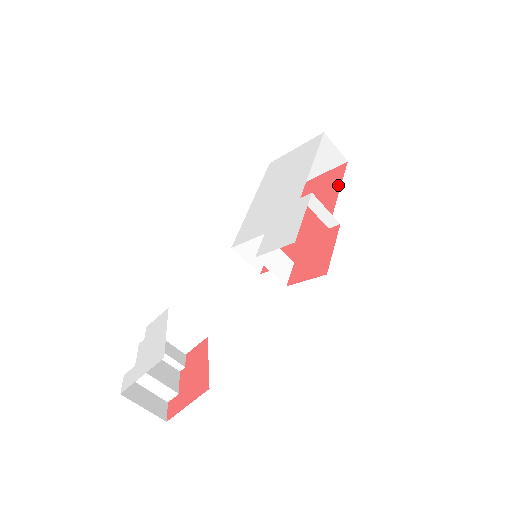
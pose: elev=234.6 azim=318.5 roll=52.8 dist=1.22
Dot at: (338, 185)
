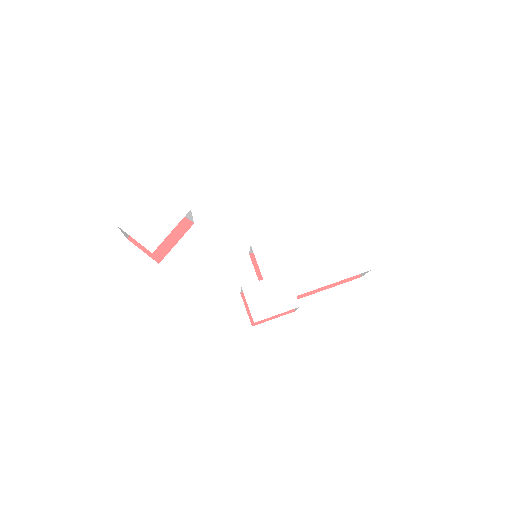
Dot at: (335, 283)
